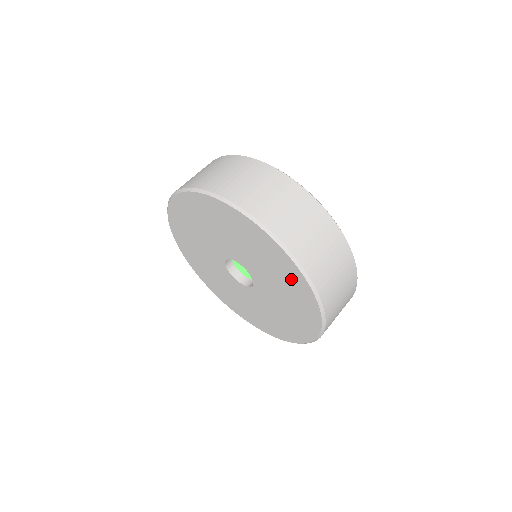
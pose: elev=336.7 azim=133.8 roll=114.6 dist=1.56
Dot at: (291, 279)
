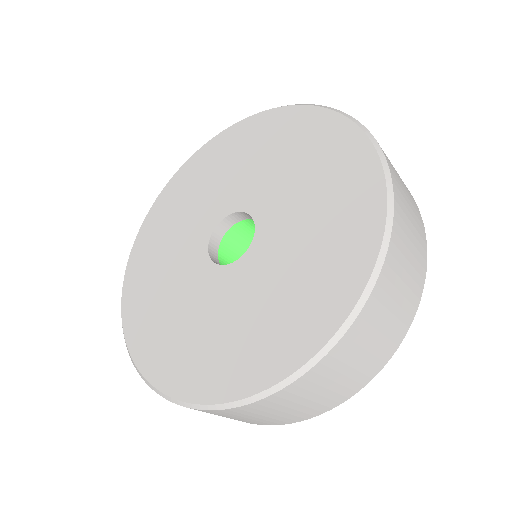
Dot at: (350, 194)
